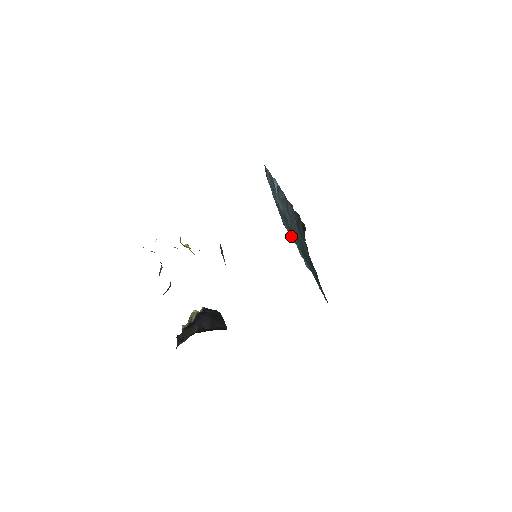
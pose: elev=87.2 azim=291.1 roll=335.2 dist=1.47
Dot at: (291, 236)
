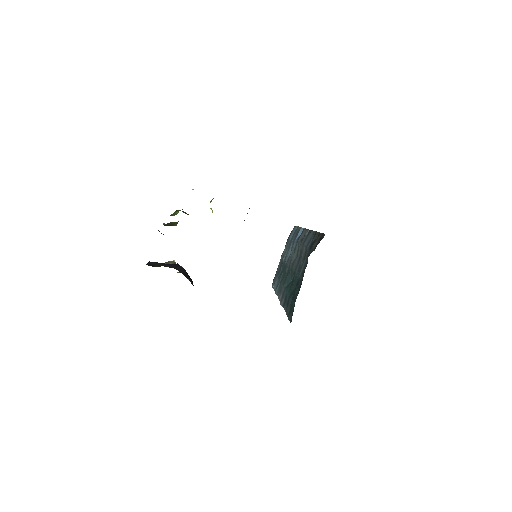
Dot at: (277, 287)
